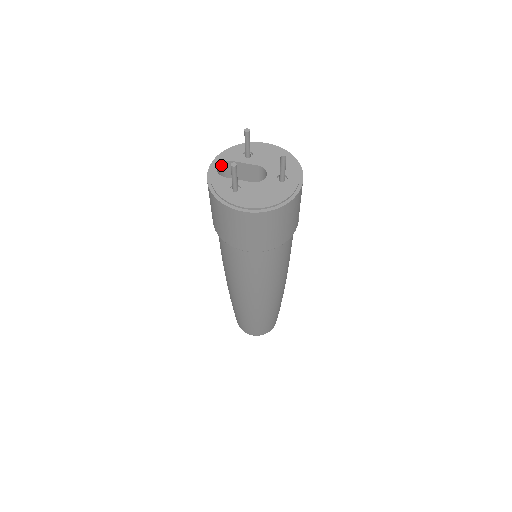
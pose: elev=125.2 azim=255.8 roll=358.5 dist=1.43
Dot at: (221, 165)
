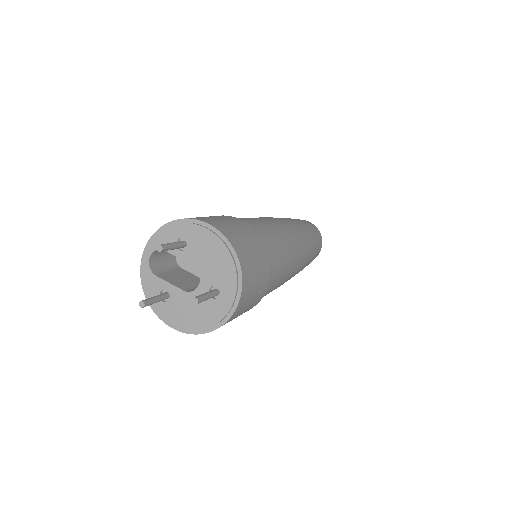
Dot at: (156, 251)
